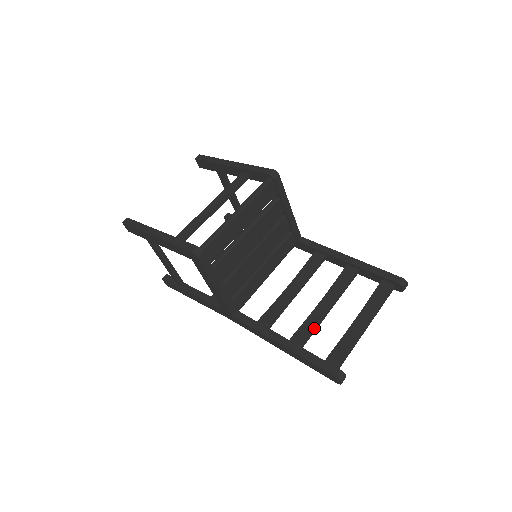
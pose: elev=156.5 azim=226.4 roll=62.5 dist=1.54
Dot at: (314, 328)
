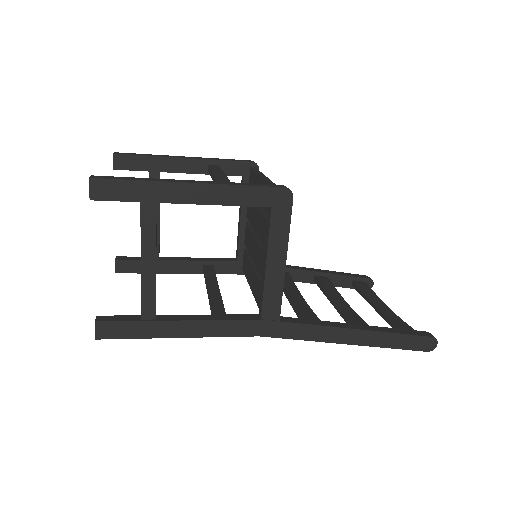
Dot at: (360, 317)
